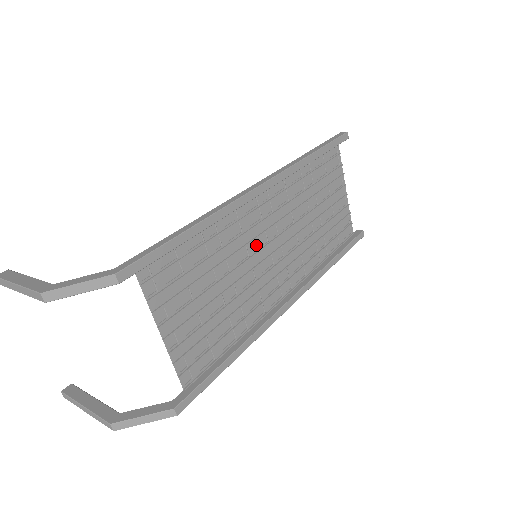
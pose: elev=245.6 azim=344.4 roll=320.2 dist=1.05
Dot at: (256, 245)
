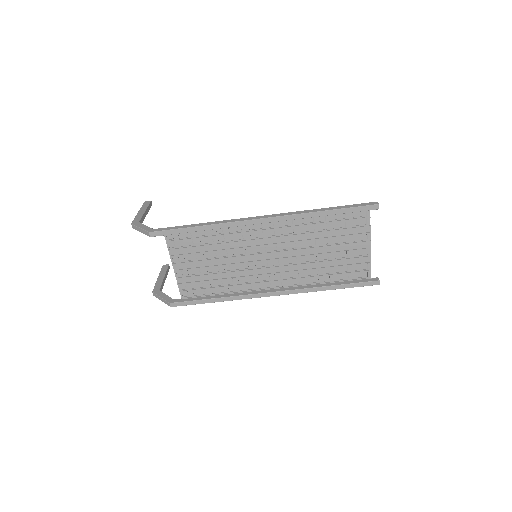
Dot at: (255, 250)
